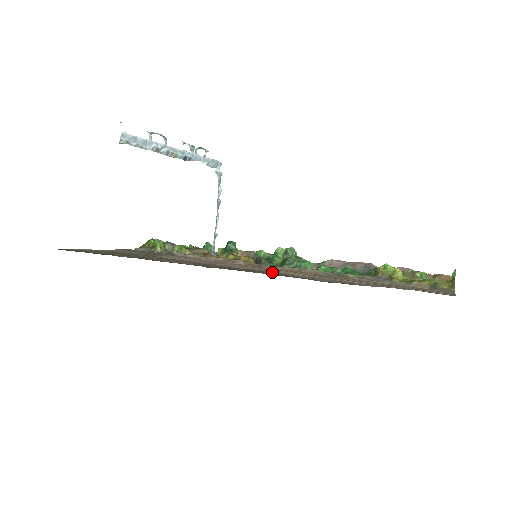
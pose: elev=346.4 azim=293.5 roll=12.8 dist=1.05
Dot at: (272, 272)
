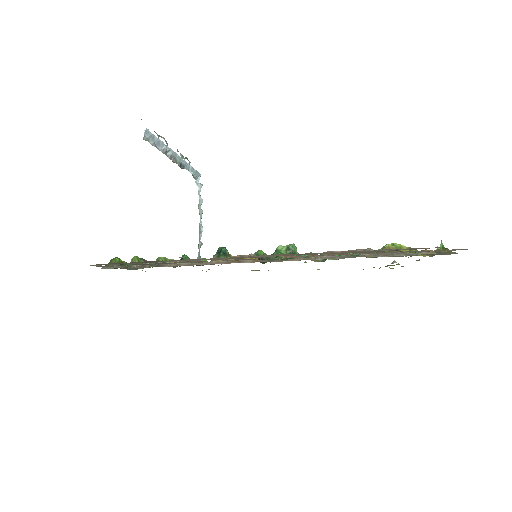
Dot at: (310, 254)
